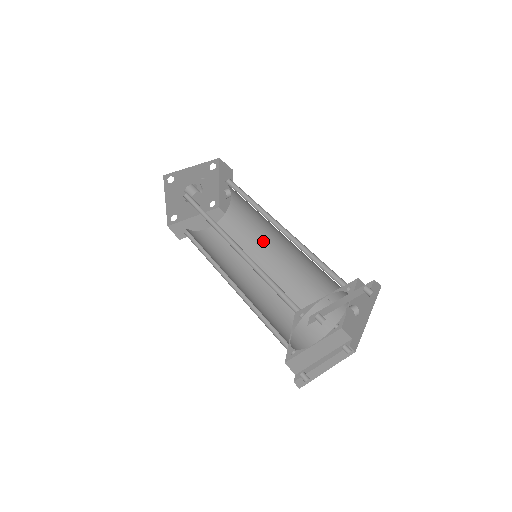
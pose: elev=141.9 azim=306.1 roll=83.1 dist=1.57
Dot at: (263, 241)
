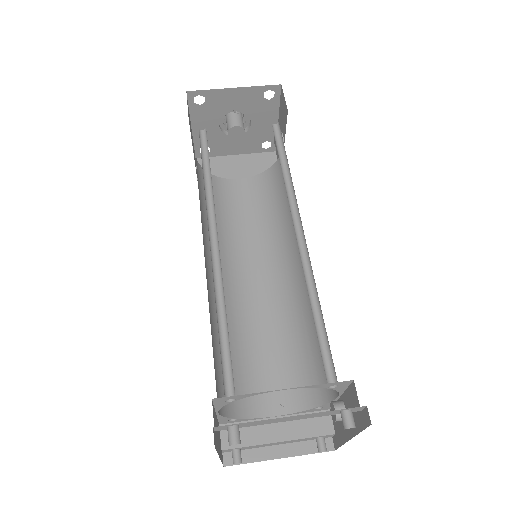
Dot at: (291, 230)
